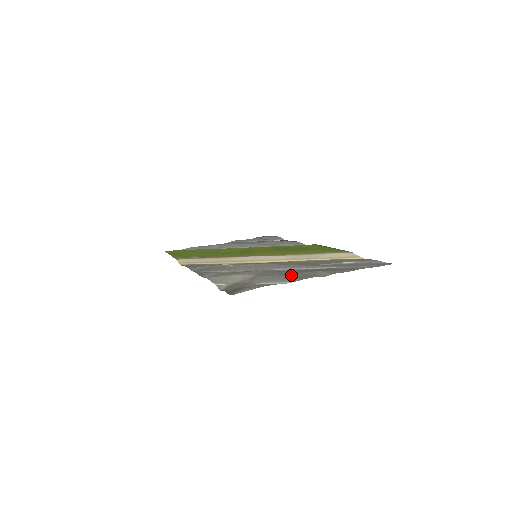
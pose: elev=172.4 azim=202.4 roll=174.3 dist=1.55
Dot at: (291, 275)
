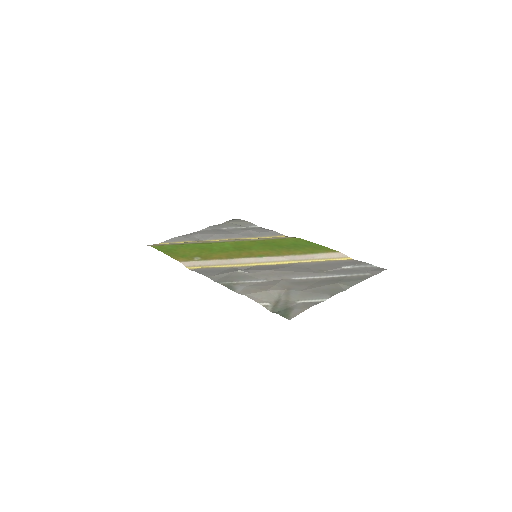
Dot at: (319, 290)
